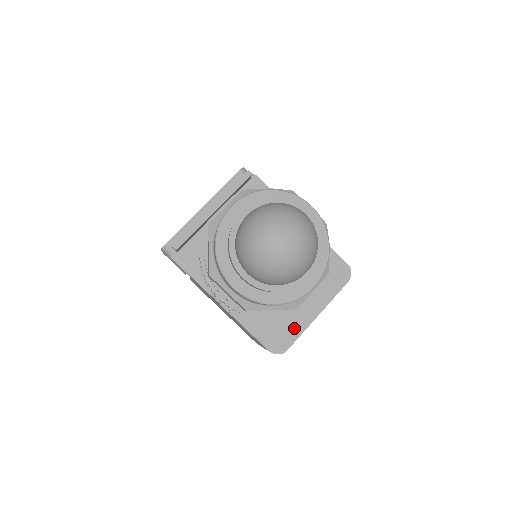
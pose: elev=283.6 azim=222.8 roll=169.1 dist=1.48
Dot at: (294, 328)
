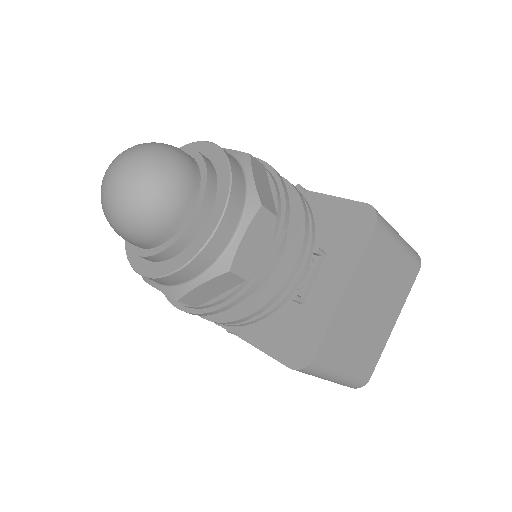
Dot at: (315, 323)
